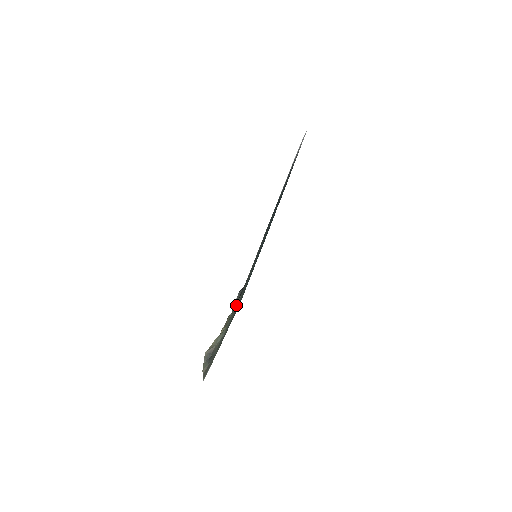
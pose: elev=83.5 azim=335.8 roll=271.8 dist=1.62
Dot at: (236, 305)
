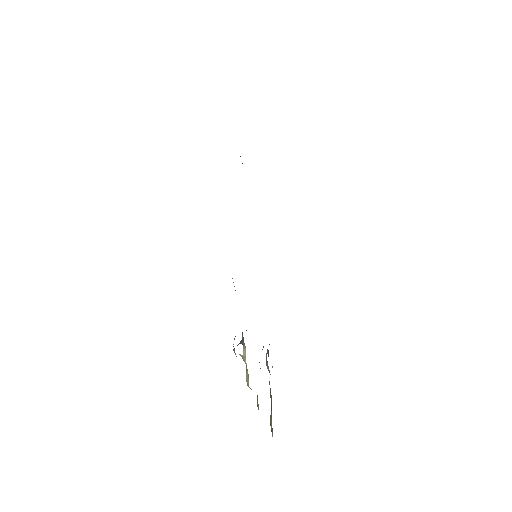
Dot at: occluded
